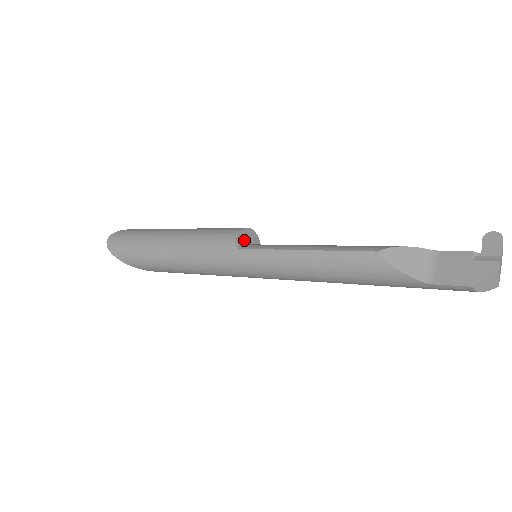
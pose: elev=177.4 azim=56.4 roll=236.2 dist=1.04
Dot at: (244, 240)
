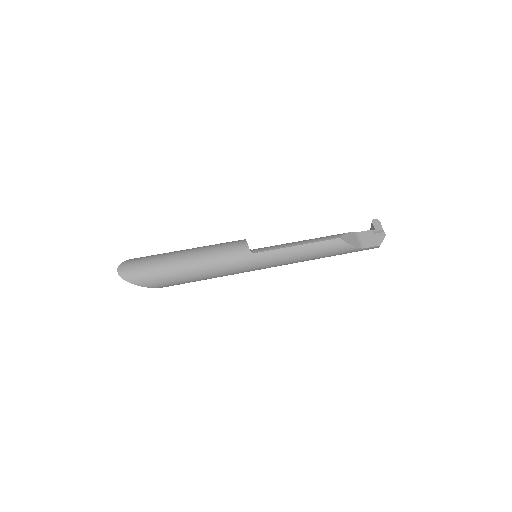
Dot at: occluded
